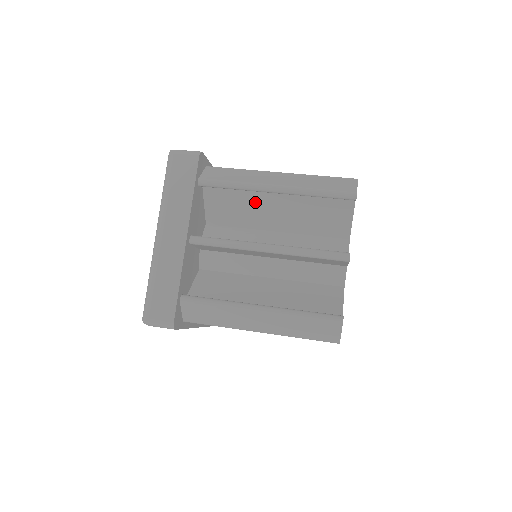
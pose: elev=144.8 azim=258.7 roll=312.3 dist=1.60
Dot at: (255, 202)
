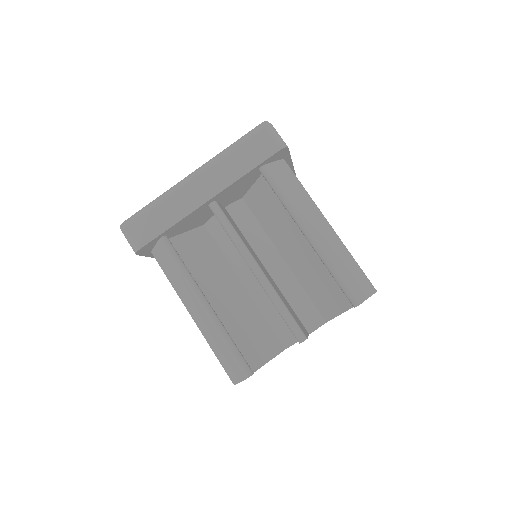
Dot at: occluded
